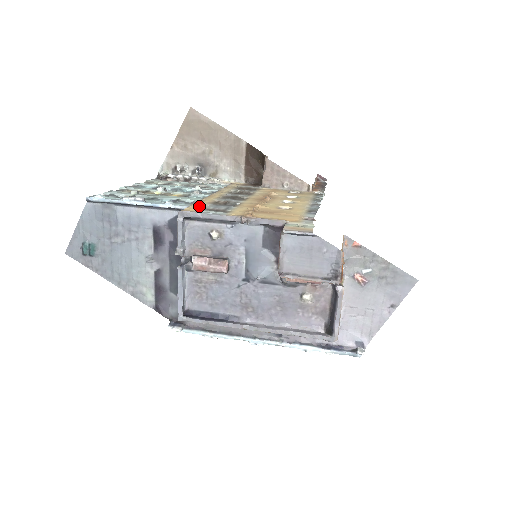
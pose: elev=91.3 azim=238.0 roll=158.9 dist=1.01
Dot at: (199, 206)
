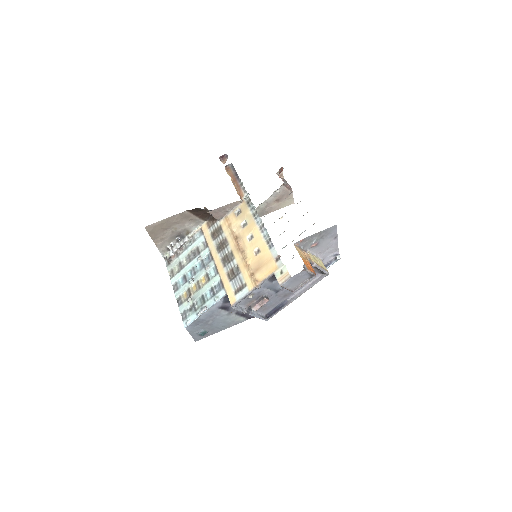
Dot at: (230, 291)
